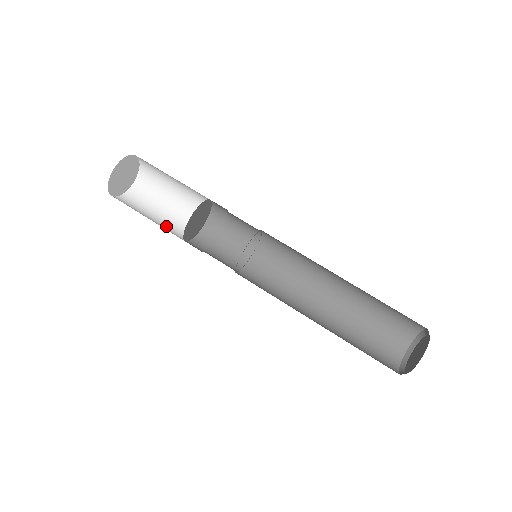
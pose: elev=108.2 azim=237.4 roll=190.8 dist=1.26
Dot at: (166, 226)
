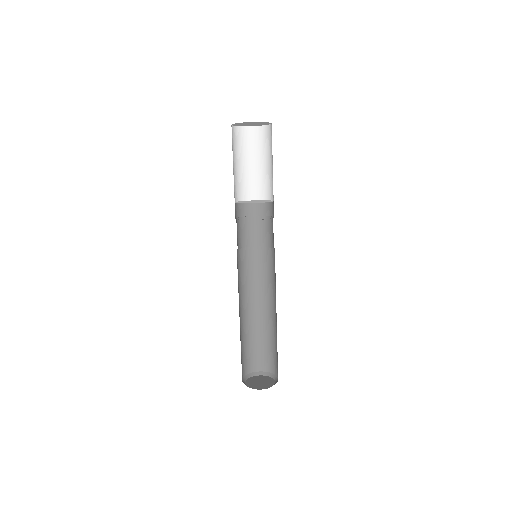
Dot at: occluded
